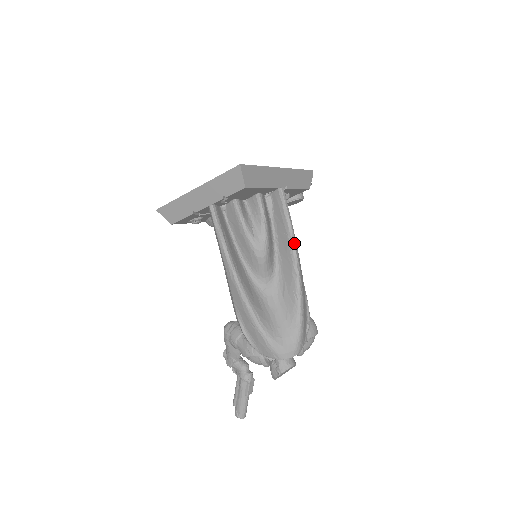
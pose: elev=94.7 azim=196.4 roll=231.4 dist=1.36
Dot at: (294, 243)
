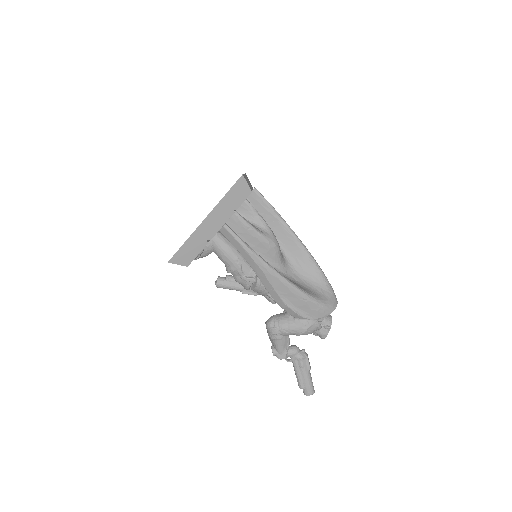
Dot at: (287, 224)
